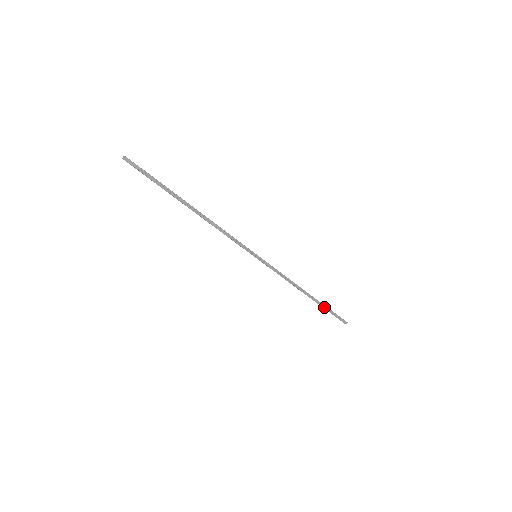
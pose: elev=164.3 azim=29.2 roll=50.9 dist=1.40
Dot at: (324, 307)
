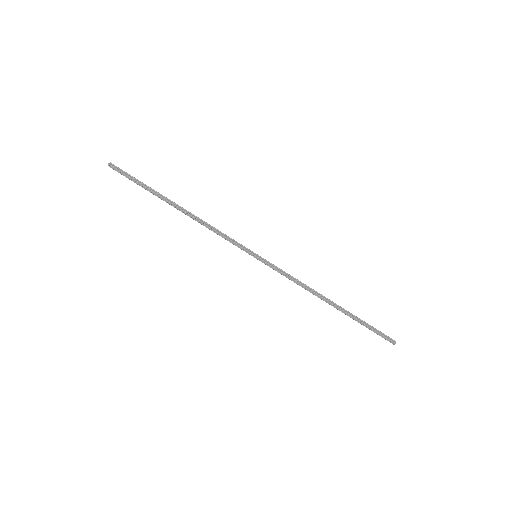
Dot at: (356, 320)
